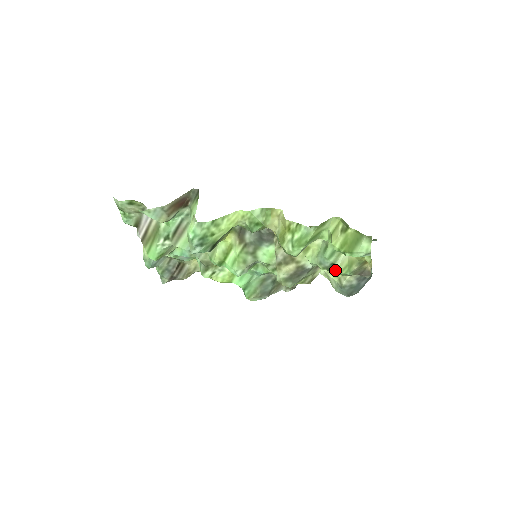
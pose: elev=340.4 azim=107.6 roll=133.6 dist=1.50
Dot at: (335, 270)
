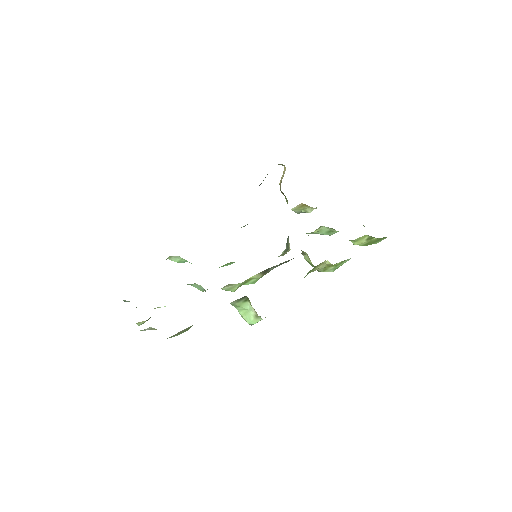
Dot at: occluded
